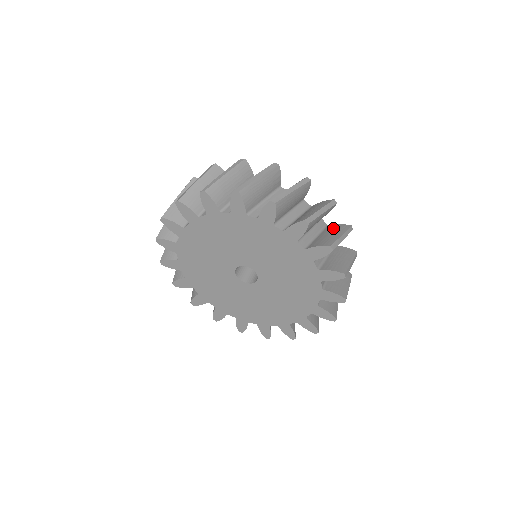
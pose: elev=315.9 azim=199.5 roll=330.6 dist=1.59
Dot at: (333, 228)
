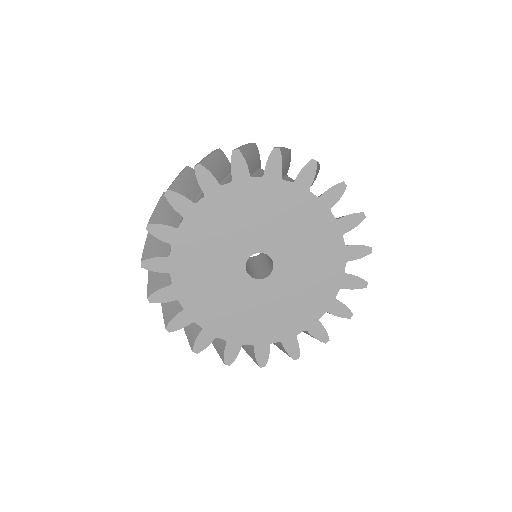
Dot at: occluded
